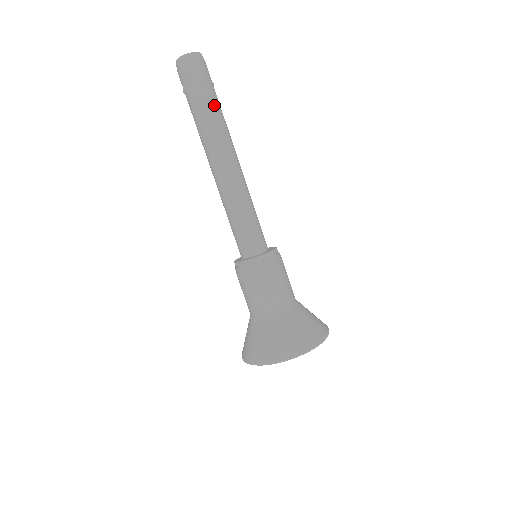
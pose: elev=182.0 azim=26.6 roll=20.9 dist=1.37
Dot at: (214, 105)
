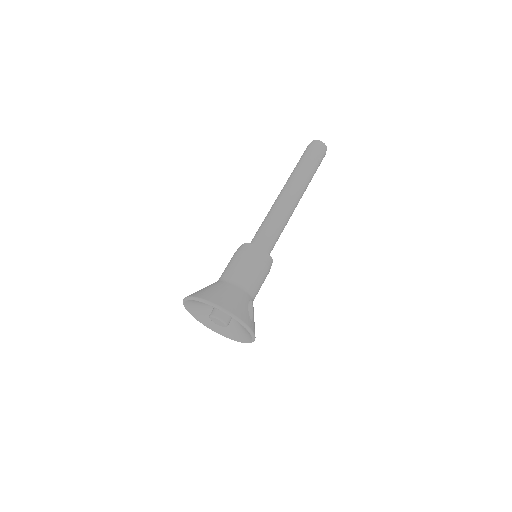
Dot at: (303, 164)
